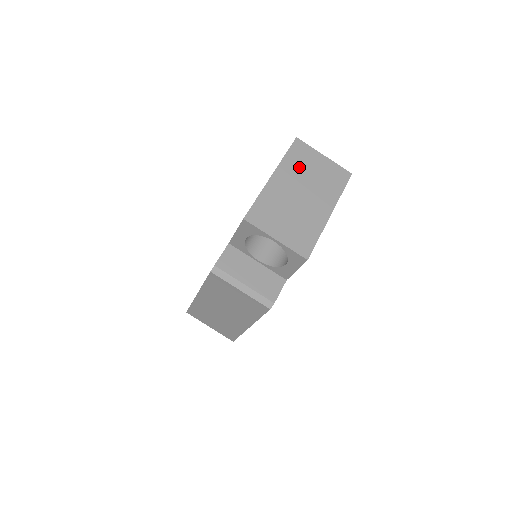
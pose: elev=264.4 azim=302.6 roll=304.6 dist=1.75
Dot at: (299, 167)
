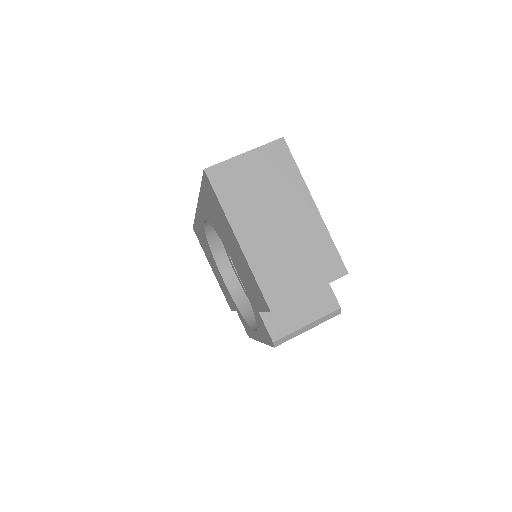
Dot at: (243, 198)
